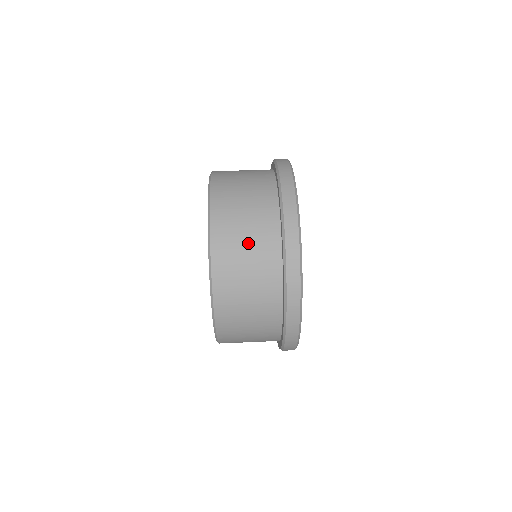
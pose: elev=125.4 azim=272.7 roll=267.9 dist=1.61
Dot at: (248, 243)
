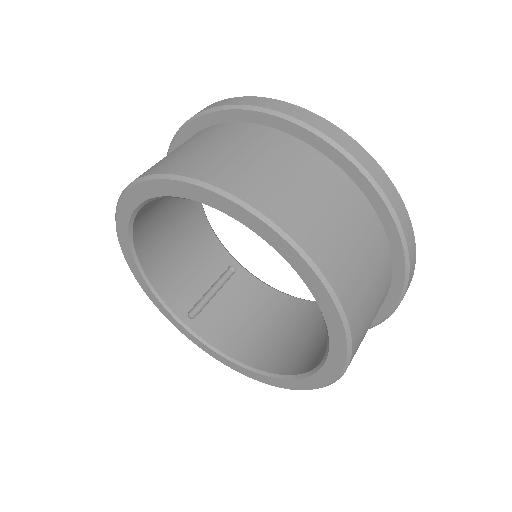
Dot at: (366, 262)
